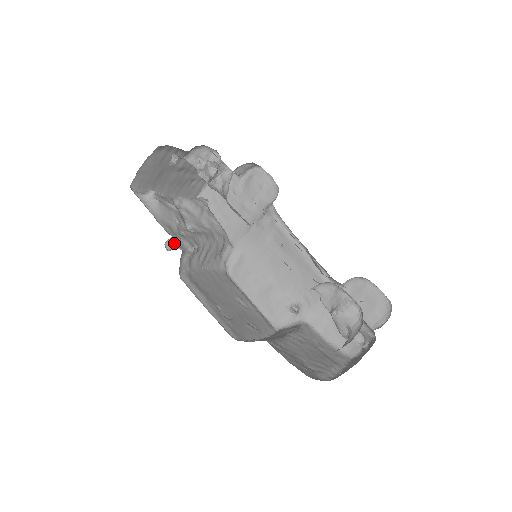
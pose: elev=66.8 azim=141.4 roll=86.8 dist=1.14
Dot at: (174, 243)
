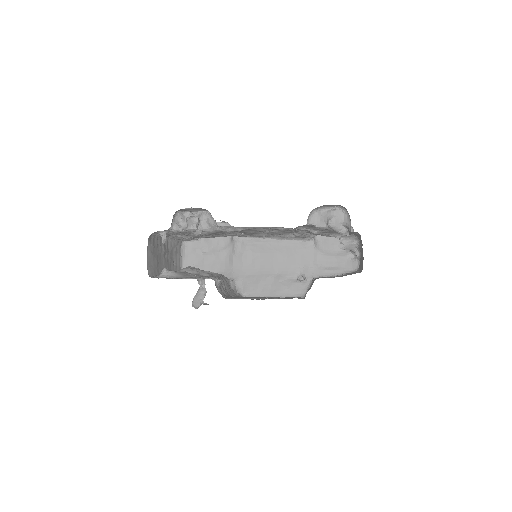
Dot at: (197, 302)
